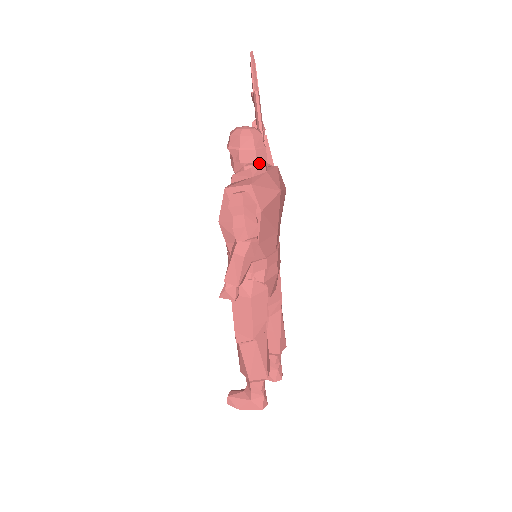
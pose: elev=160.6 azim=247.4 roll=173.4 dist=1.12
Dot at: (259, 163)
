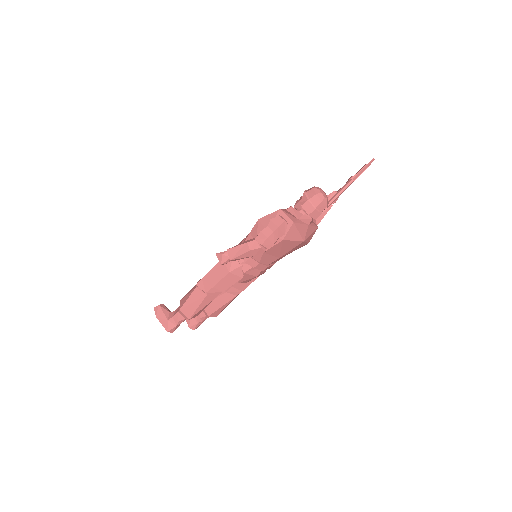
Dot at: occluded
